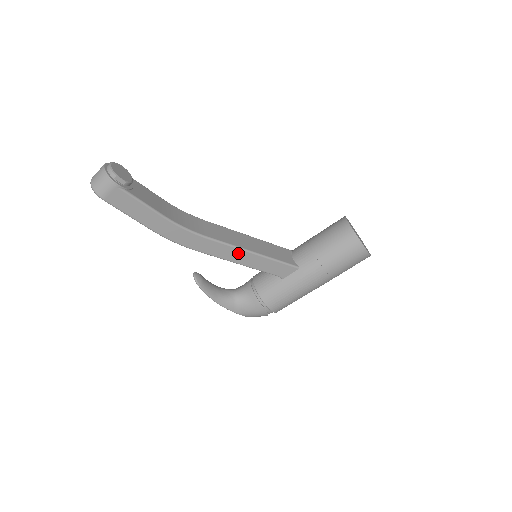
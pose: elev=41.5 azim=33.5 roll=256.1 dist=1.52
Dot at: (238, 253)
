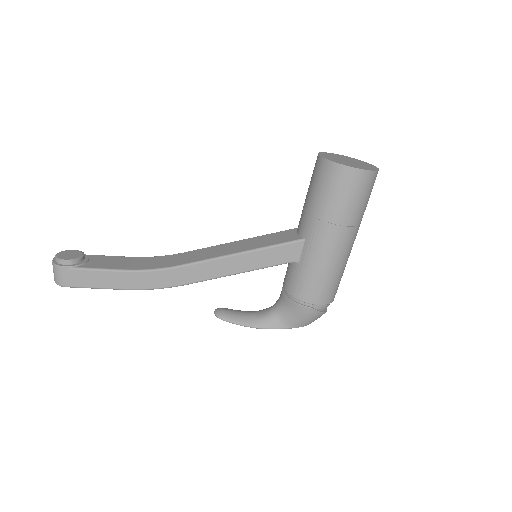
Dot at: (223, 263)
